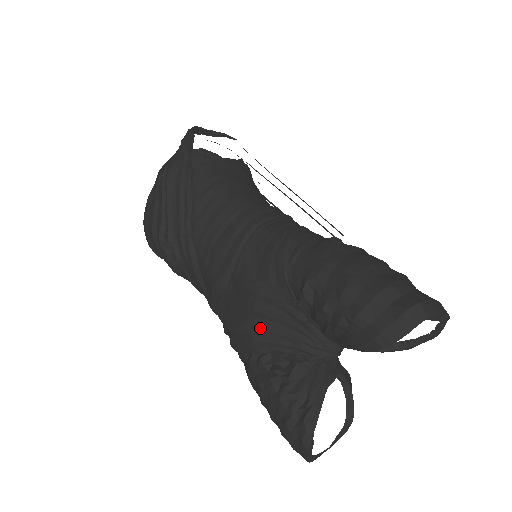
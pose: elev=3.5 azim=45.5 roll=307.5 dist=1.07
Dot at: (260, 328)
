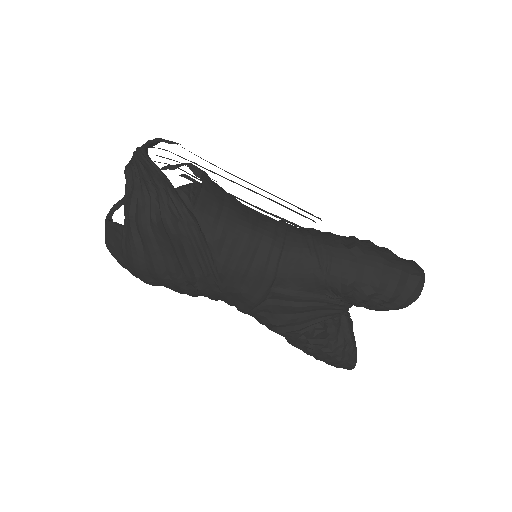
Dot at: (307, 318)
